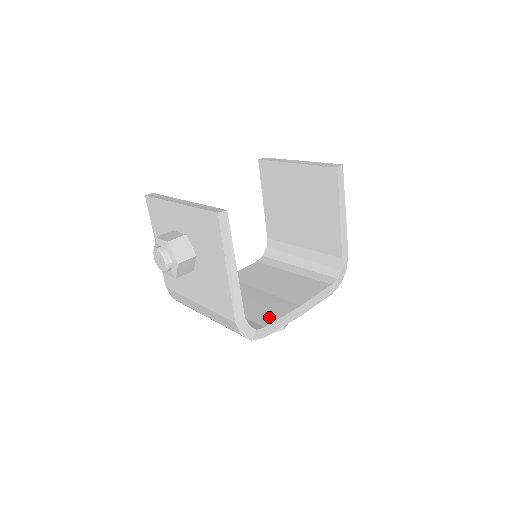
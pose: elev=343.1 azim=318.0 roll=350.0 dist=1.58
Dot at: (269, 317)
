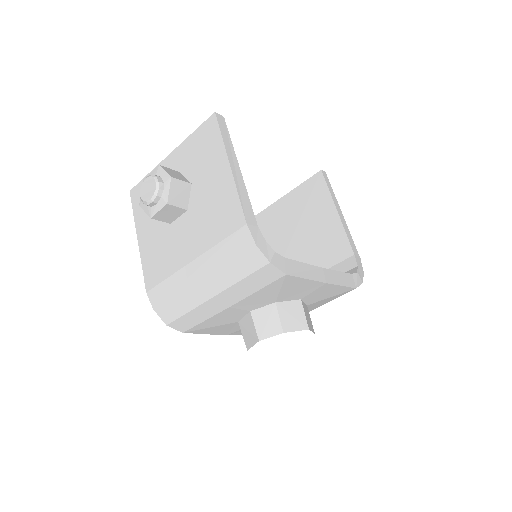
Dot at: occluded
